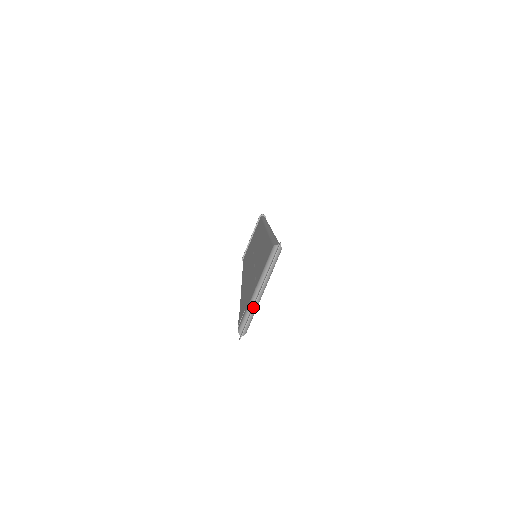
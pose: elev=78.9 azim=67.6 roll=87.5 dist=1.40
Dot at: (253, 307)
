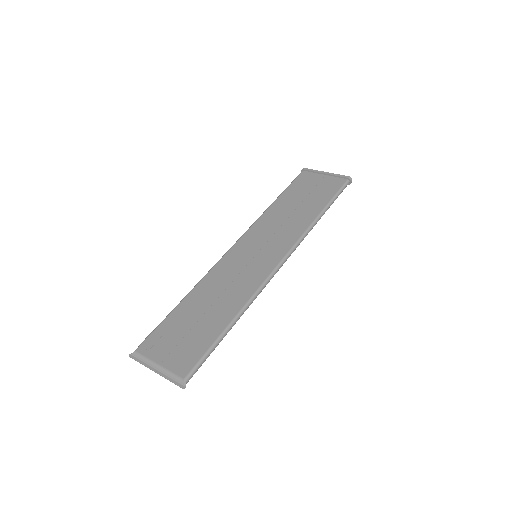
Dot at: occluded
